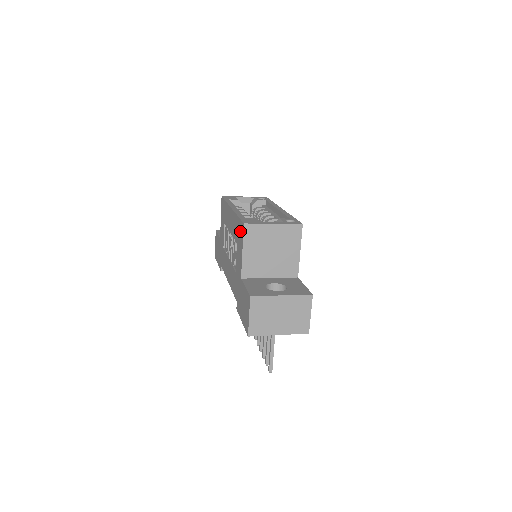
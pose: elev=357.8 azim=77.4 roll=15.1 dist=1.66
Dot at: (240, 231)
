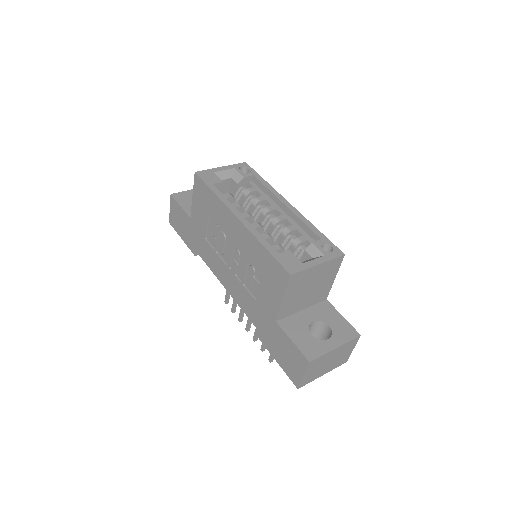
Dot at: (276, 273)
